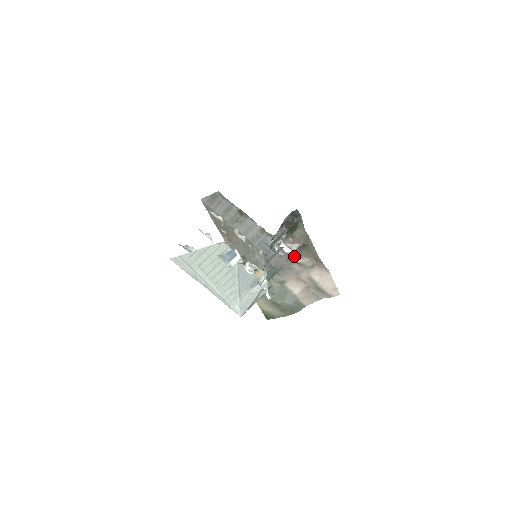
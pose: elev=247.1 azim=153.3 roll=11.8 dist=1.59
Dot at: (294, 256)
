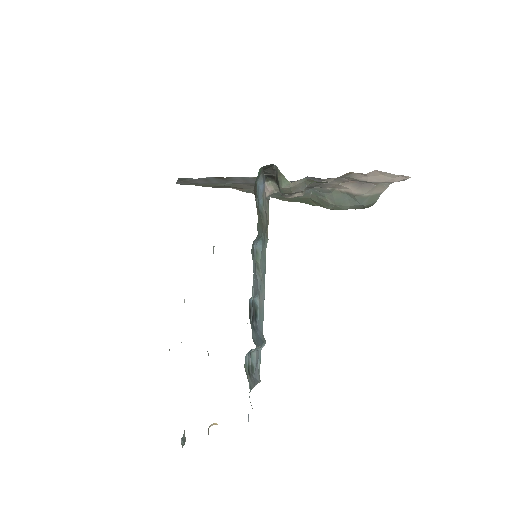
Dot at: (316, 178)
